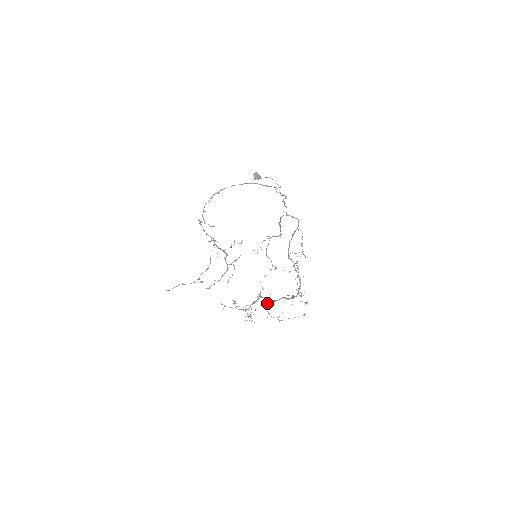
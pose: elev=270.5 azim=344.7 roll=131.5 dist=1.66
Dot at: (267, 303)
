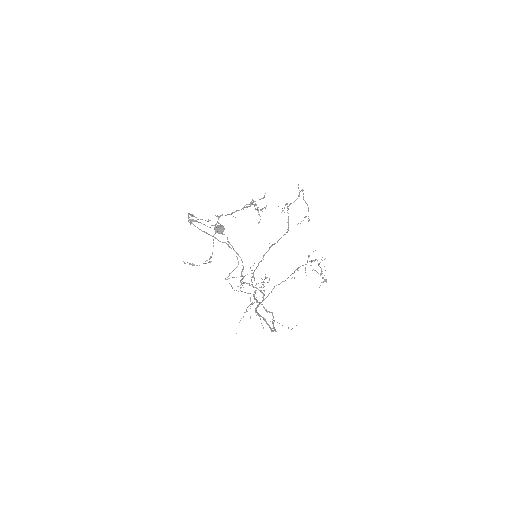
Dot at: occluded
